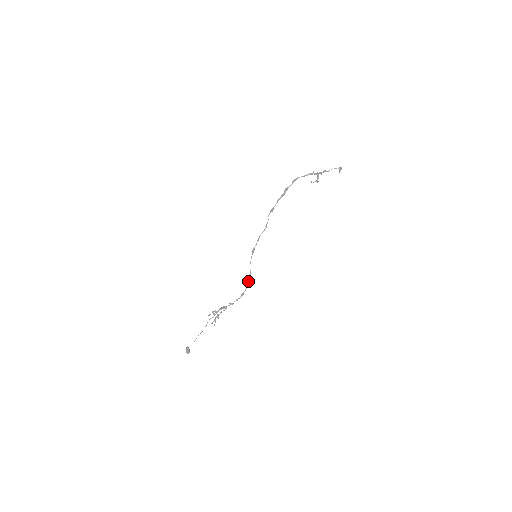
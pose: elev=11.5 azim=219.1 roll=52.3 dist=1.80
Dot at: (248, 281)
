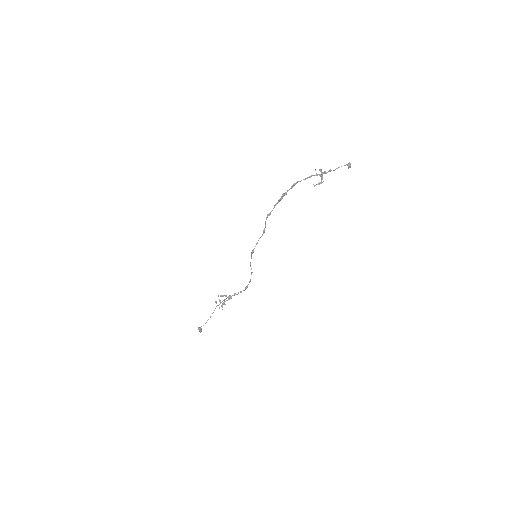
Dot at: occluded
